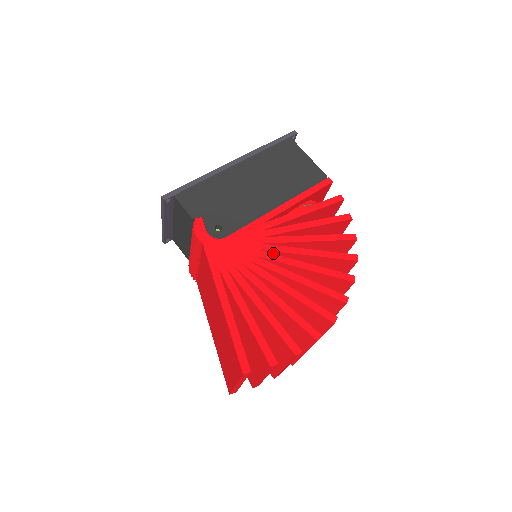
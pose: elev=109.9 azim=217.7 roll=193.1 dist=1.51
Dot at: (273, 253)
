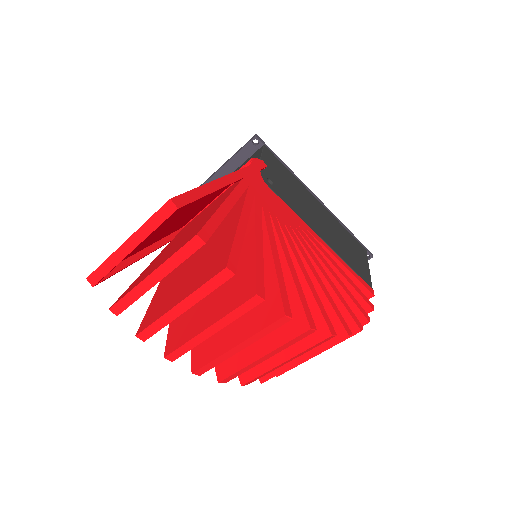
Dot at: occluded
